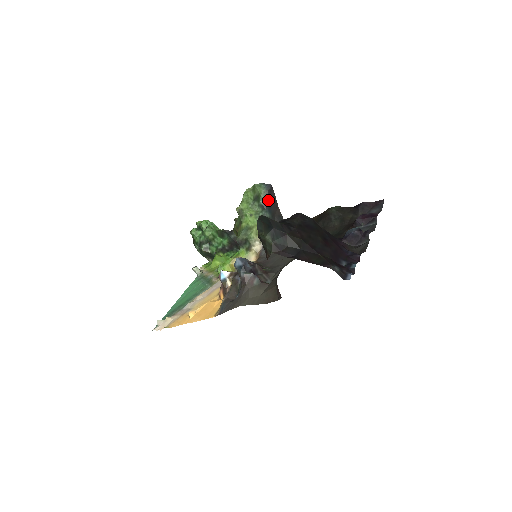
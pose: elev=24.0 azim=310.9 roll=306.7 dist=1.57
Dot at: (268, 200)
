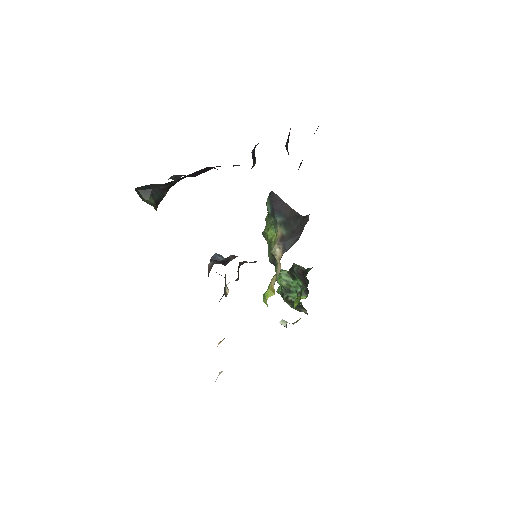
Dot at: (274, 206)
